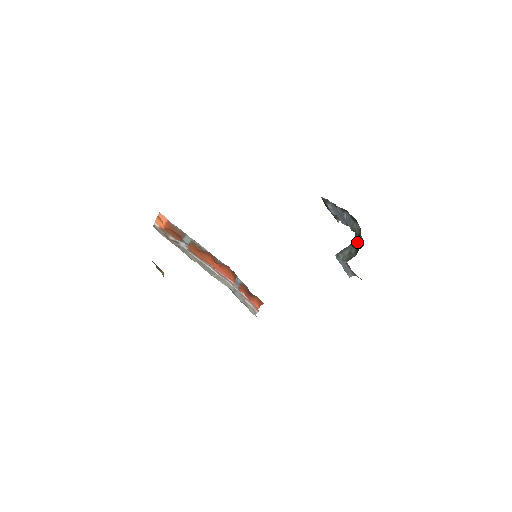
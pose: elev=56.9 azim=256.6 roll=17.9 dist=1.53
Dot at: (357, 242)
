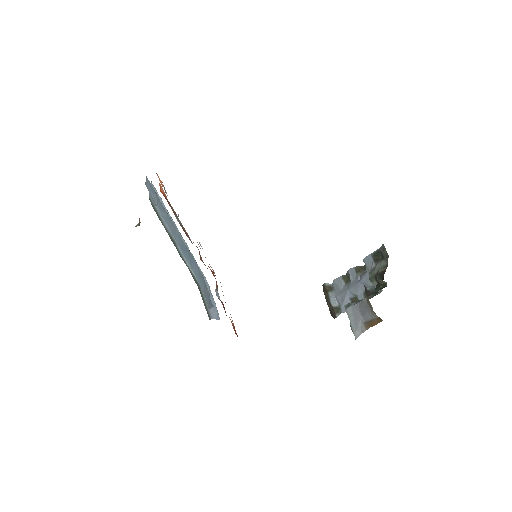
Dot at: (376, 289)
